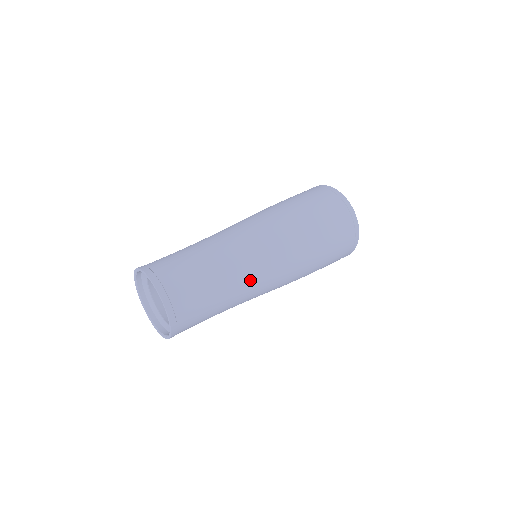
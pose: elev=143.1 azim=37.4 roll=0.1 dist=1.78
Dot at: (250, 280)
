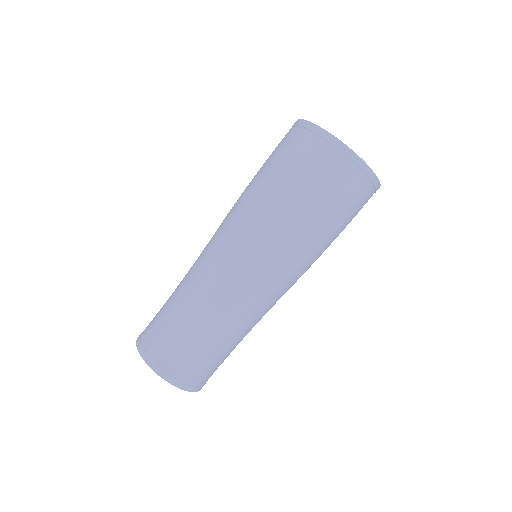
Dot at: (247, 309)
